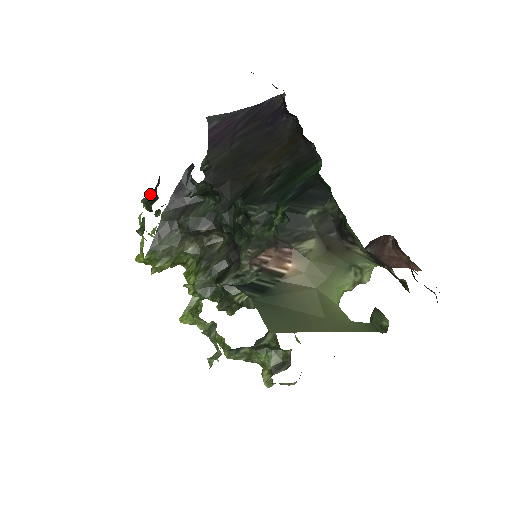
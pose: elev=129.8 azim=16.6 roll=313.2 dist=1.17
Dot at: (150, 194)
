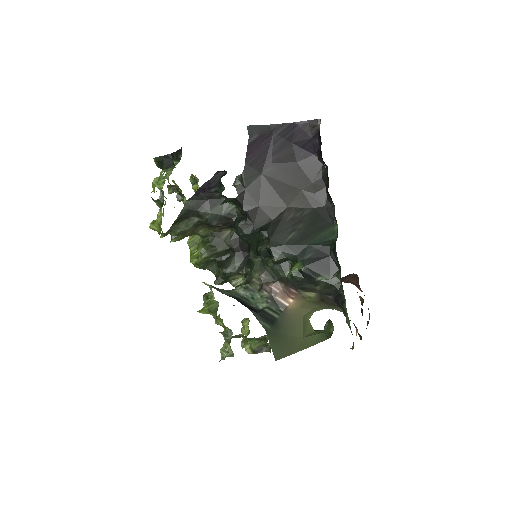
Dot at: (165, 156)
